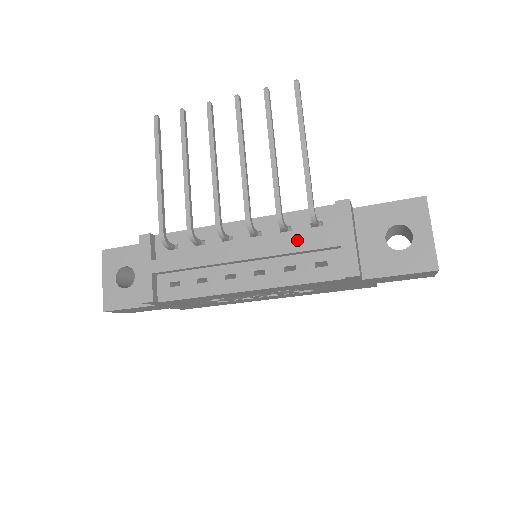
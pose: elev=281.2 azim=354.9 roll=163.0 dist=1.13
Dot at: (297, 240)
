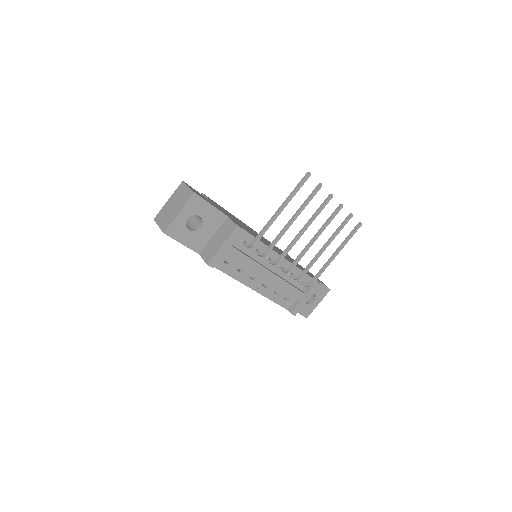
Dot at: (292, 287)
